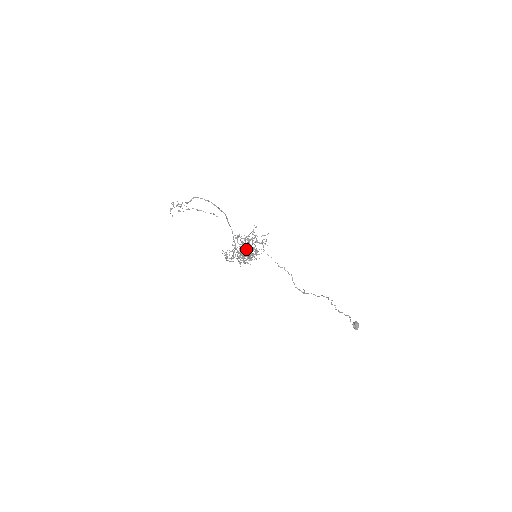
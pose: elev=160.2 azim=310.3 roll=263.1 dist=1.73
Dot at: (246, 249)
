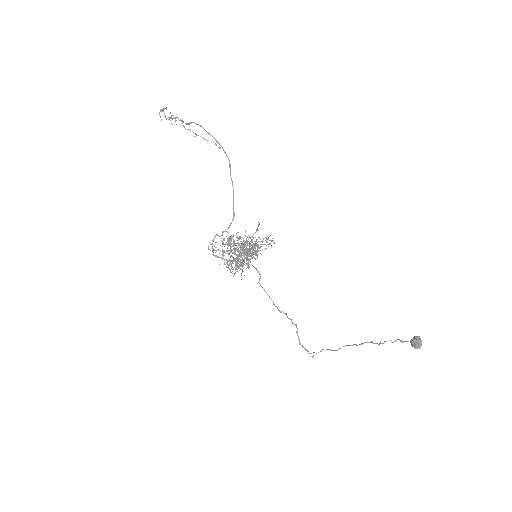
Dot at: (245, 236)
